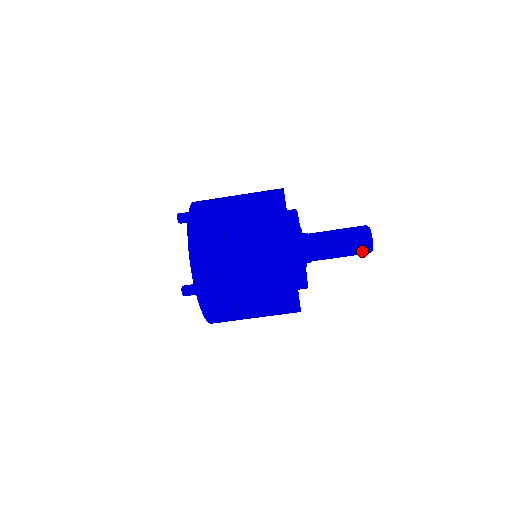
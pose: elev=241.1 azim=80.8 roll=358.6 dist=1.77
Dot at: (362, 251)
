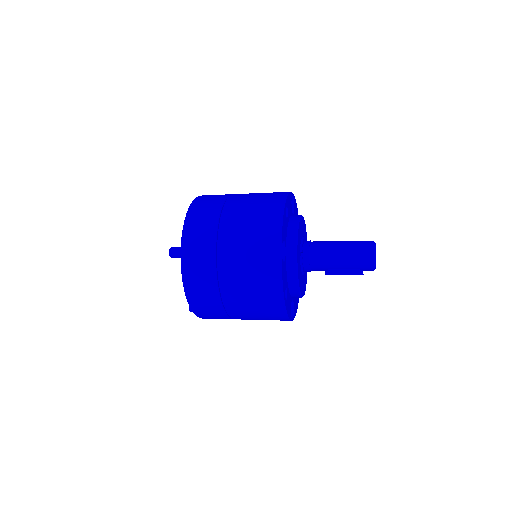
Dot at: occluded
